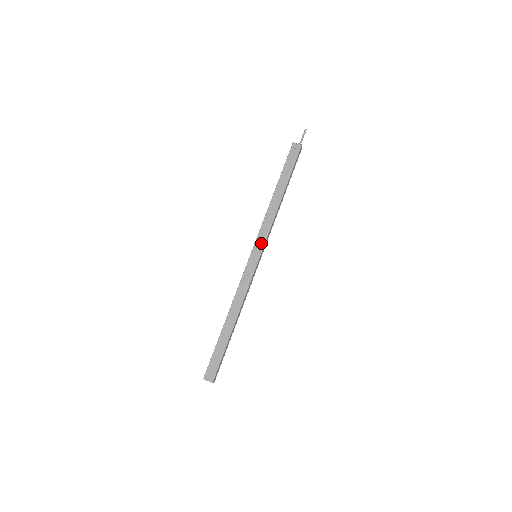
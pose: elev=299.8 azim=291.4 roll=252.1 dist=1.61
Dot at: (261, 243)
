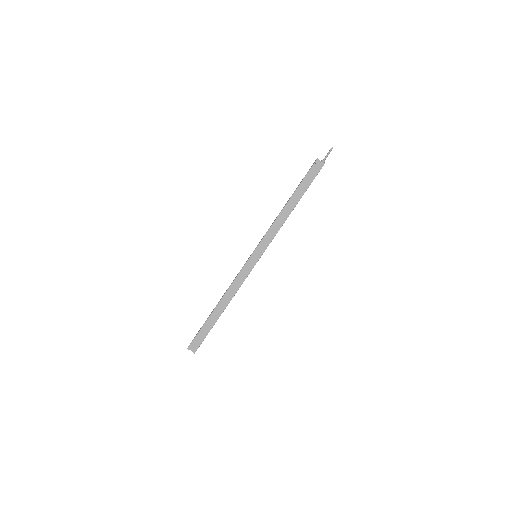
Dot at: (264, 247)
